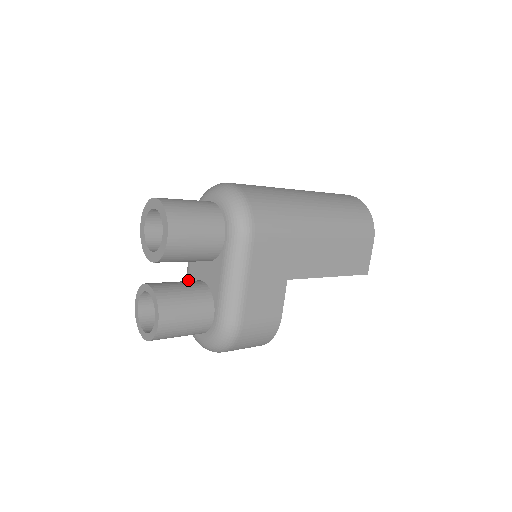
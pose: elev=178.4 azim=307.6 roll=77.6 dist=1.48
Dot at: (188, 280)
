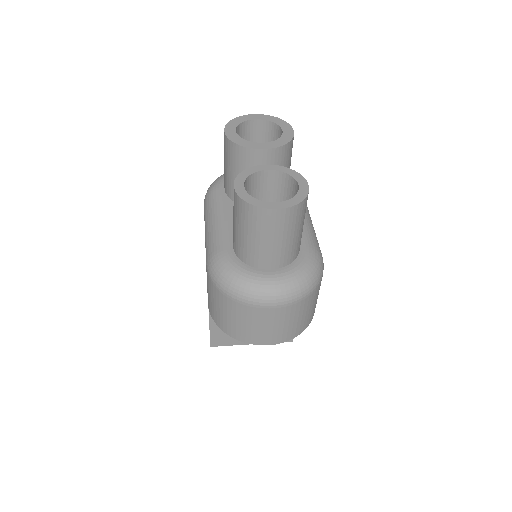
Dot at: (228, 230)
